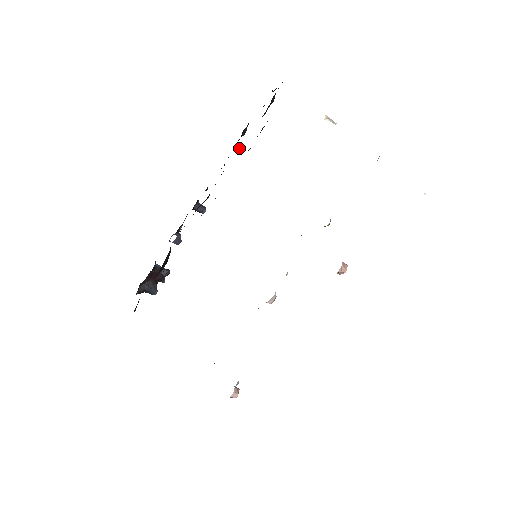
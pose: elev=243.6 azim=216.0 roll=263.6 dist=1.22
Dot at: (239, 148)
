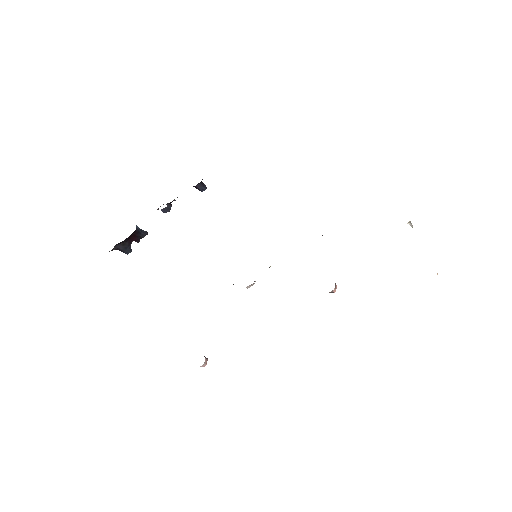
Dot at: occluded
